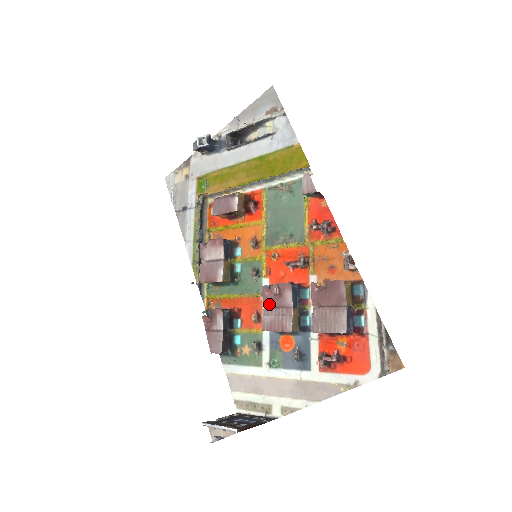
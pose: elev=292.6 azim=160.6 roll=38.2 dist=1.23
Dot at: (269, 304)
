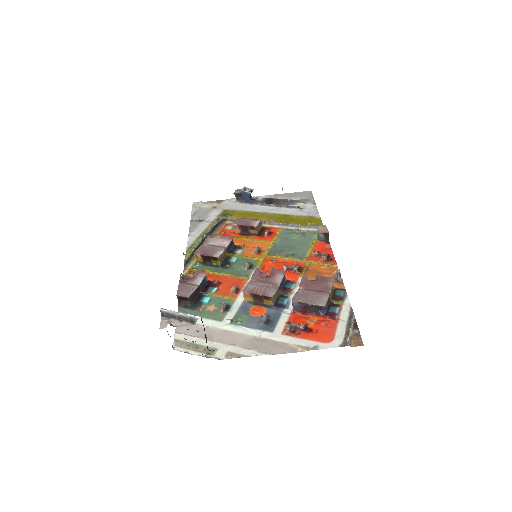
Dot at: (257, 279)
